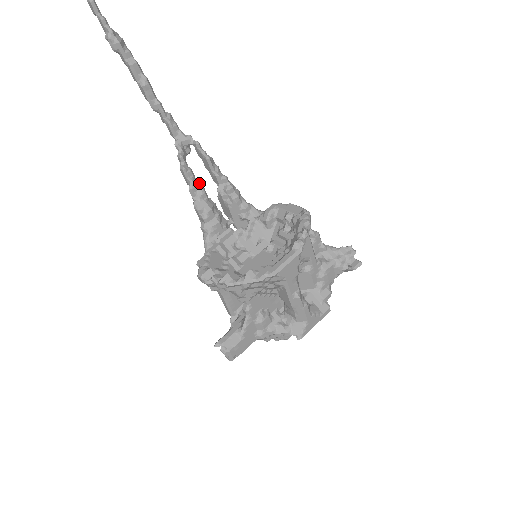
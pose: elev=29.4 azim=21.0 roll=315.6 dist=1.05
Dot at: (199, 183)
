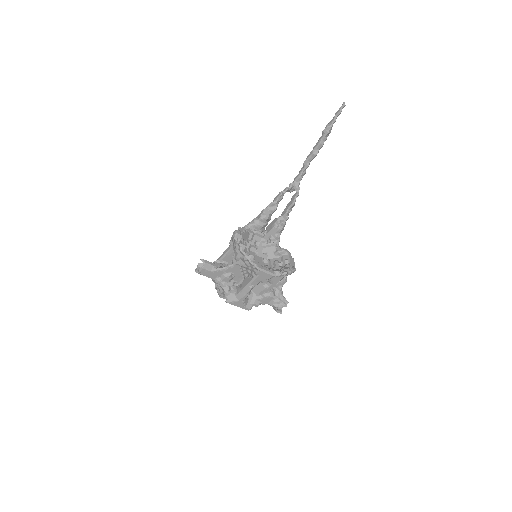
Dot at: occluded
